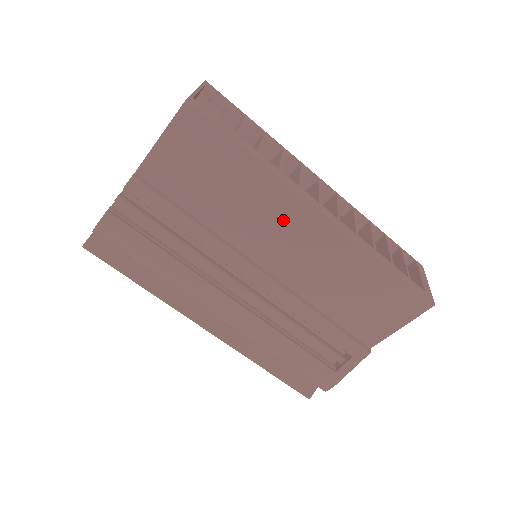
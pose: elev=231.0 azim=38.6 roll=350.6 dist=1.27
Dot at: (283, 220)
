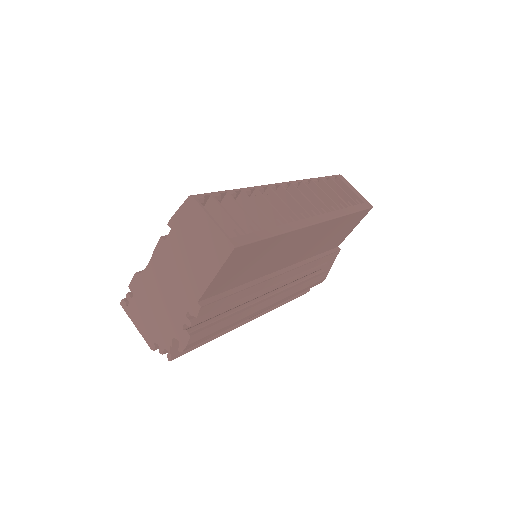
Dot at: (295, 244)
